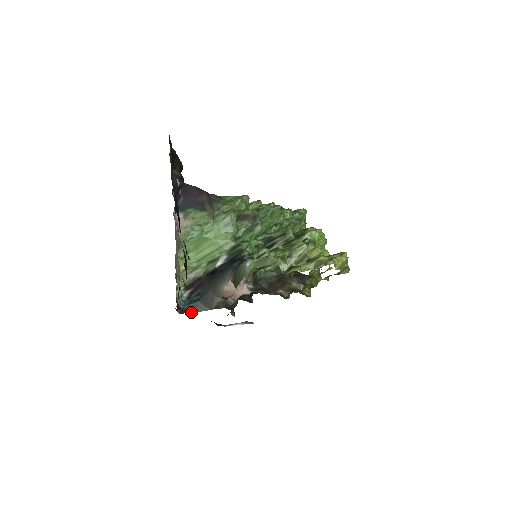
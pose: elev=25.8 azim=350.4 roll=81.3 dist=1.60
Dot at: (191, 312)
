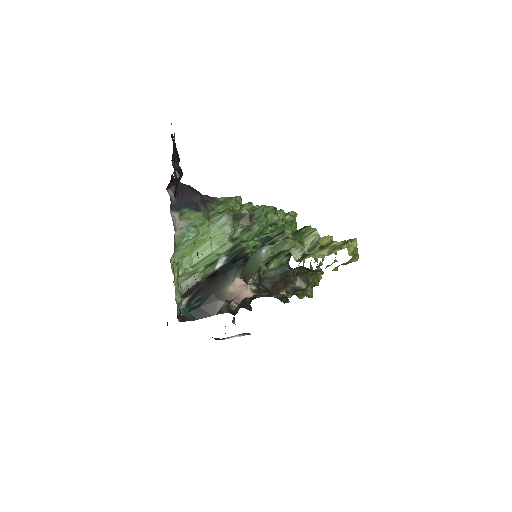
Dot at: (193, 320)
